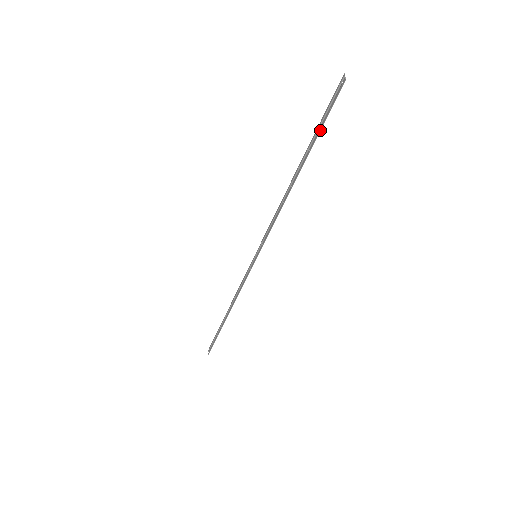
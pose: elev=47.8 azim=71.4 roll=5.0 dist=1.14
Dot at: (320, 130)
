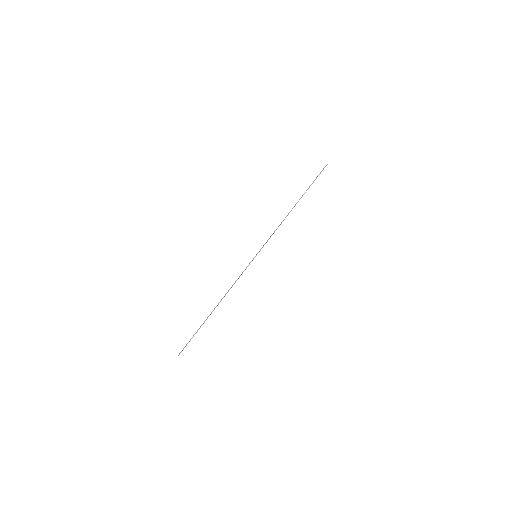
Dot at: (313, 182)
